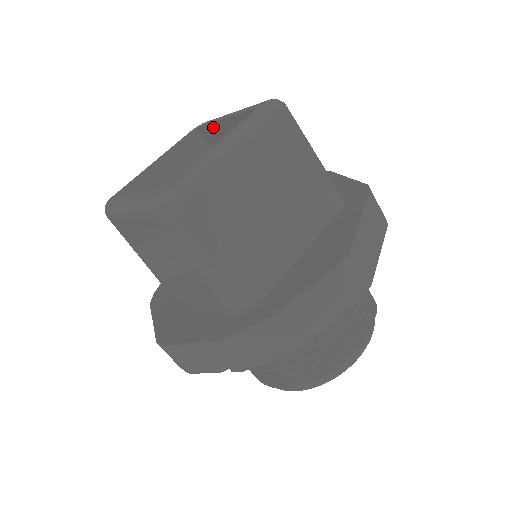
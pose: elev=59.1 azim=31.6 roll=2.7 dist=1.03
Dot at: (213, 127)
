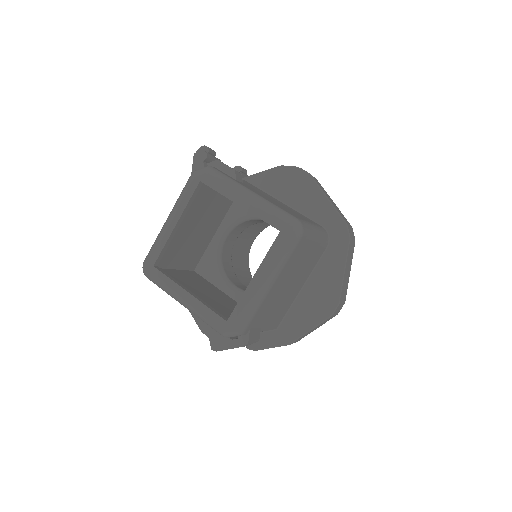
Dot at: occluded
